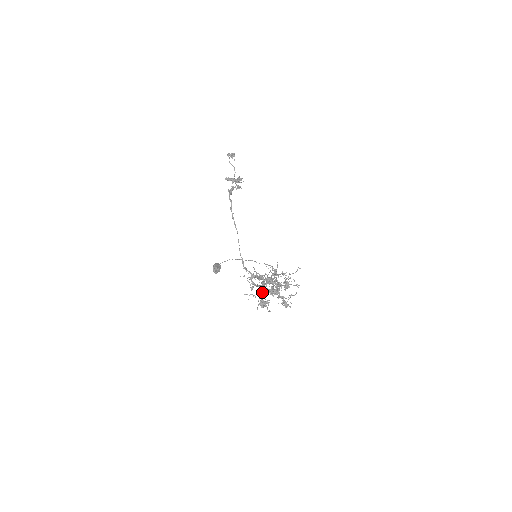
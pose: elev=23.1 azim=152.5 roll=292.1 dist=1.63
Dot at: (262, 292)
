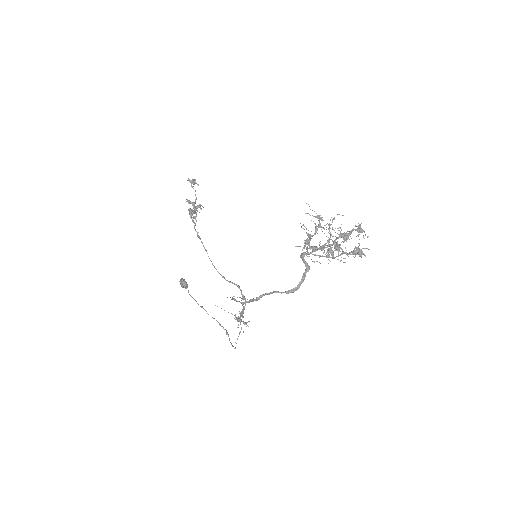
Dot at: (319, 248)
